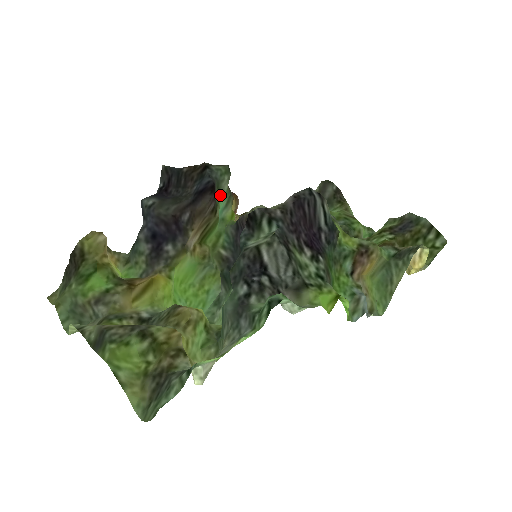
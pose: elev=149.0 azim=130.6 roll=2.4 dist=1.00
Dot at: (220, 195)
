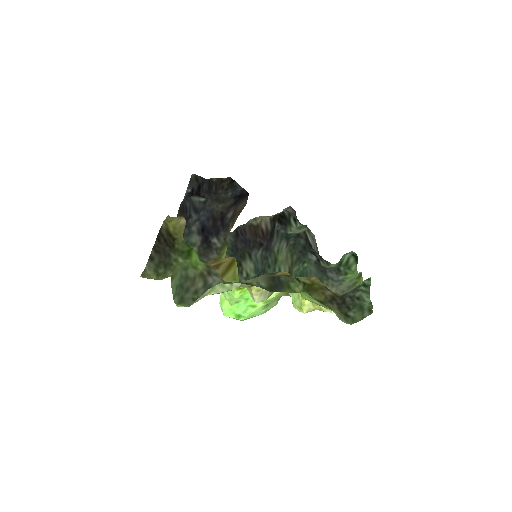
Dot at: occluded
